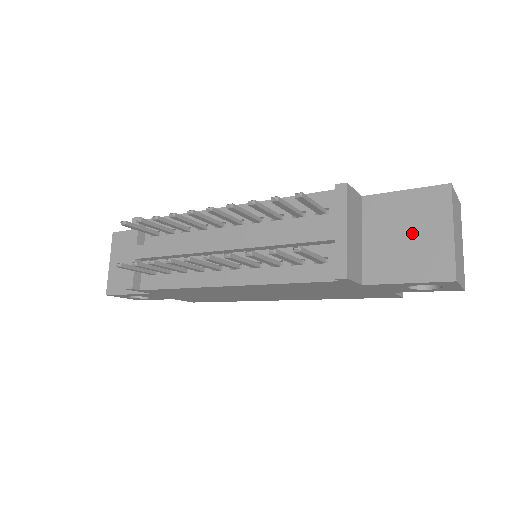
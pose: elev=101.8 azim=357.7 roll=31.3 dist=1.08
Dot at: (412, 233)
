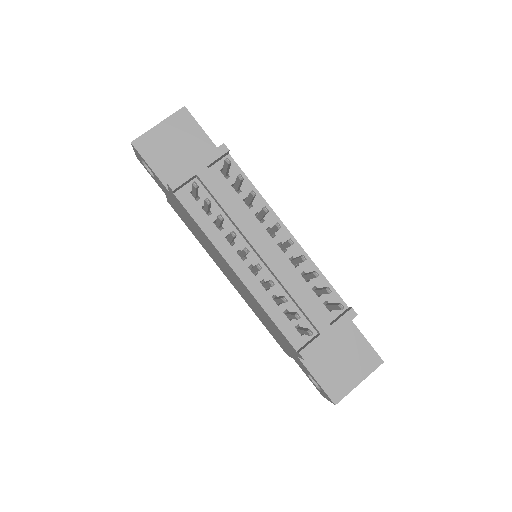
Dot at: (345, 362)
